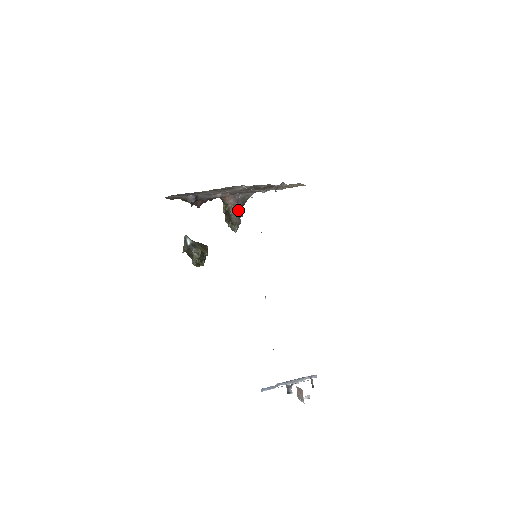
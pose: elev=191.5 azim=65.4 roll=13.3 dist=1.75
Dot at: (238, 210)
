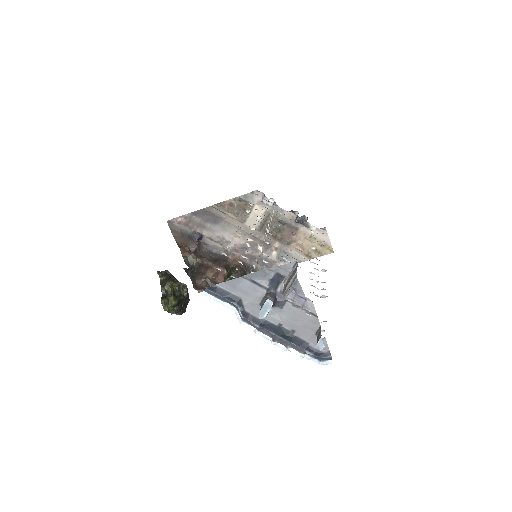
Dot at: (244, 274)
